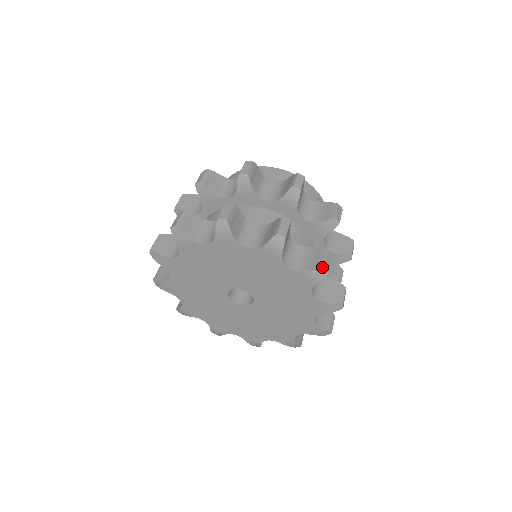
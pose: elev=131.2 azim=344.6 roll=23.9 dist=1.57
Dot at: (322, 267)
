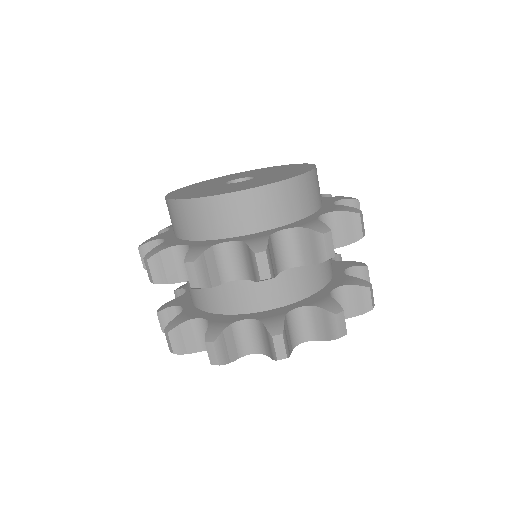
Dot at: occluded
